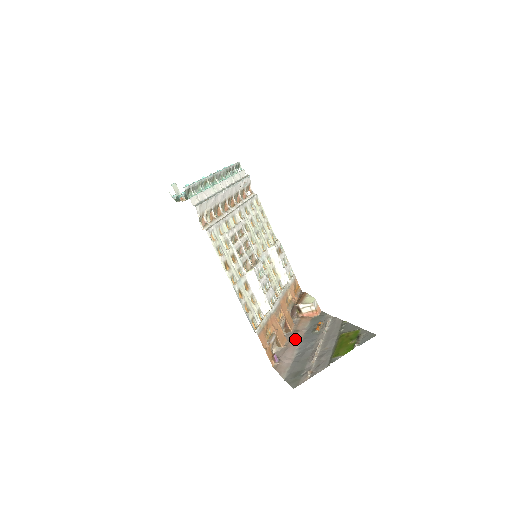
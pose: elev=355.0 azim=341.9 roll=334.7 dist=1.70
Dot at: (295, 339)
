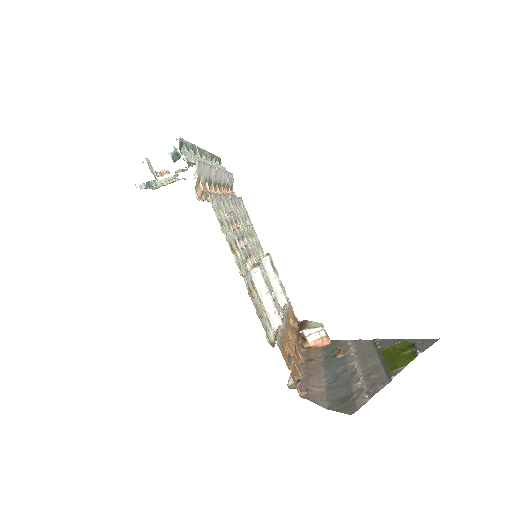
Dot at: (314, 367)
